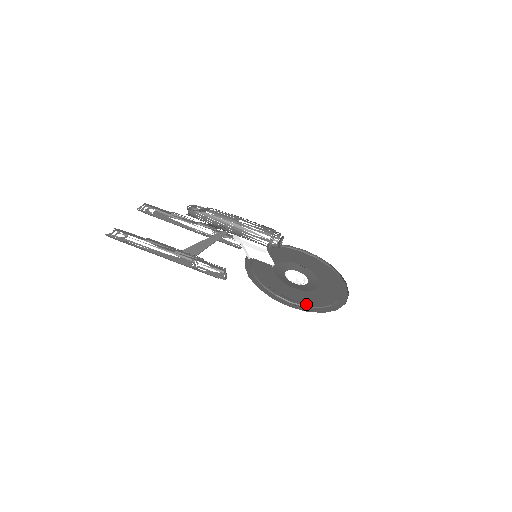
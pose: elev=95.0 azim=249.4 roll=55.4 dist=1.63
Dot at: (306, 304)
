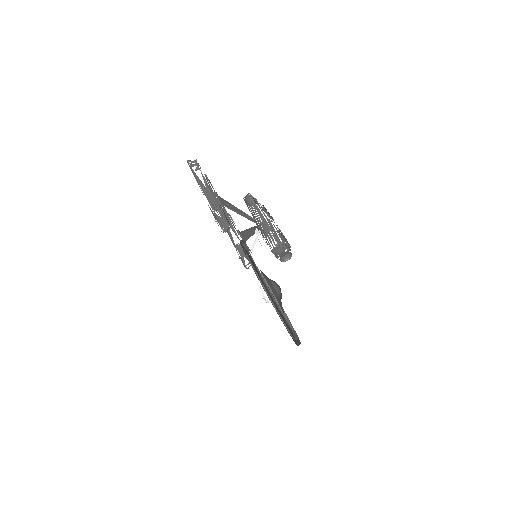
Dot at: occluded
